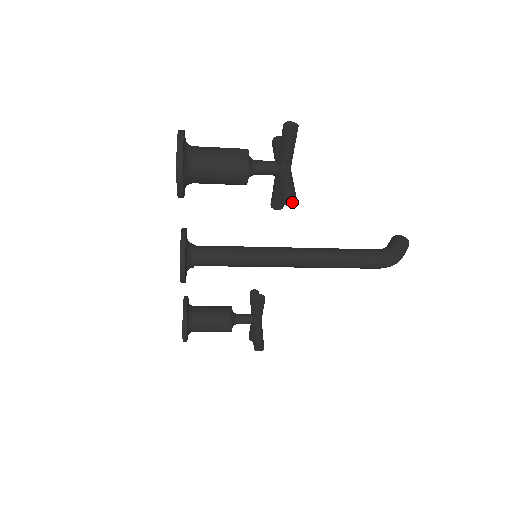
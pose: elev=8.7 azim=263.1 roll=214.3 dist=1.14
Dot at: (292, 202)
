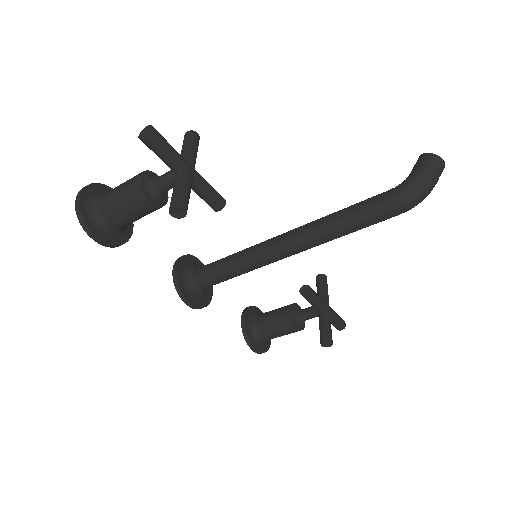
Dot at: (183, 212)
